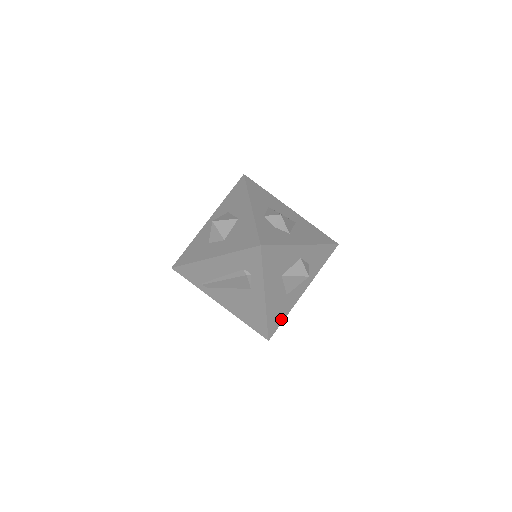
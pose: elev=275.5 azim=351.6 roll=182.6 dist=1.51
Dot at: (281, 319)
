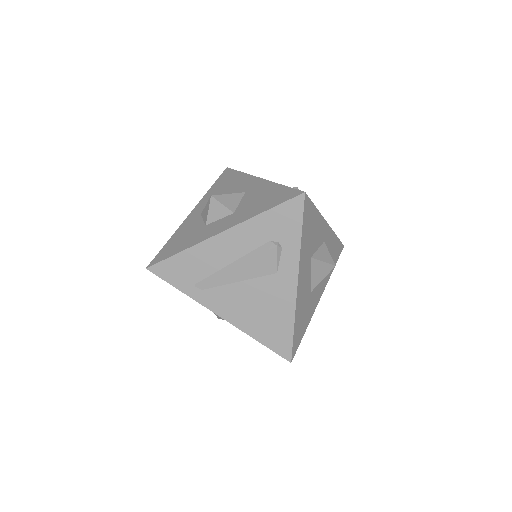
Dot at: (302, 331)
